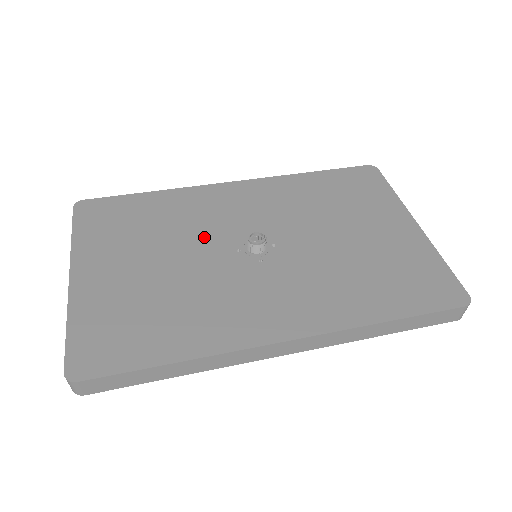
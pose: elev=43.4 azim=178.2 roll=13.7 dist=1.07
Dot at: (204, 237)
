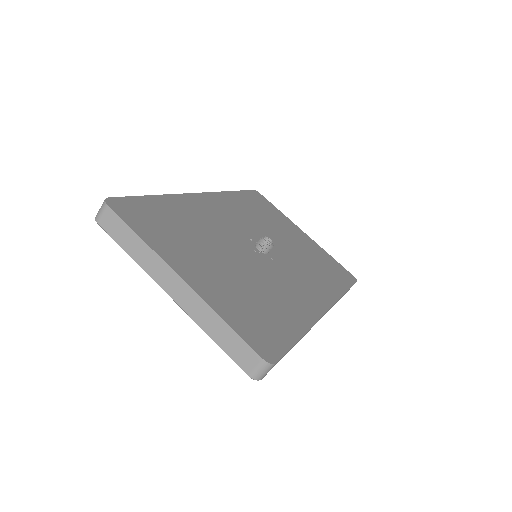
Dot at: (229, 240)
